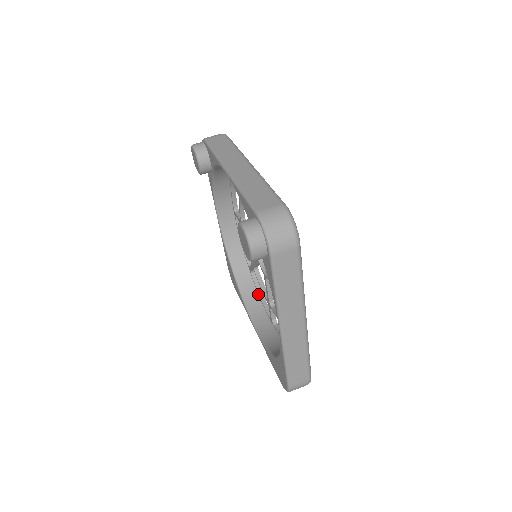
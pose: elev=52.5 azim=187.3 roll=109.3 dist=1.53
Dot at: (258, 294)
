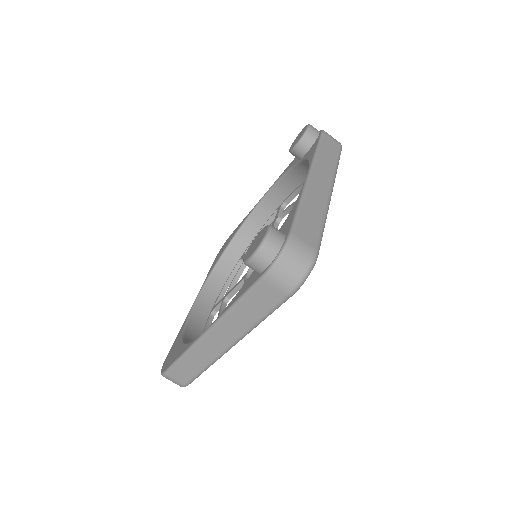
Dot at: (227, 279)
